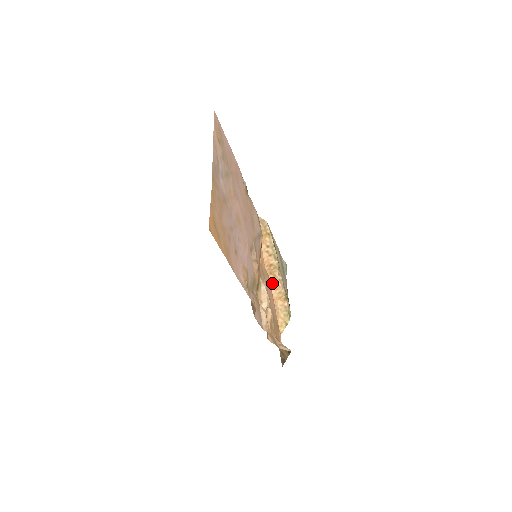
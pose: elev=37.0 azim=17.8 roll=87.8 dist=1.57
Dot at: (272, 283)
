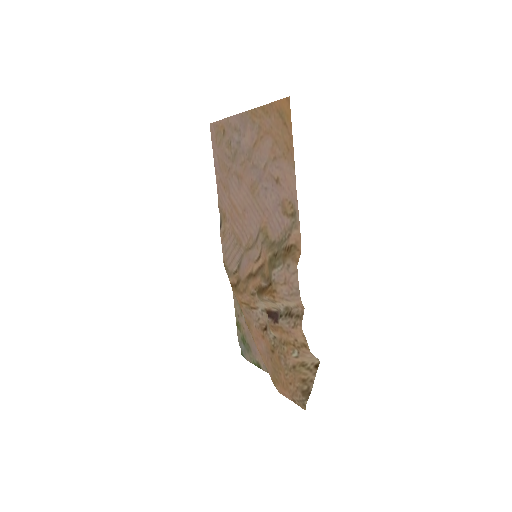
Dot at: (251, 333)
